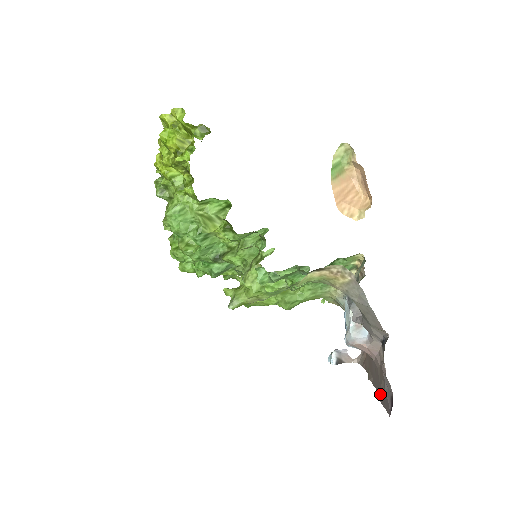
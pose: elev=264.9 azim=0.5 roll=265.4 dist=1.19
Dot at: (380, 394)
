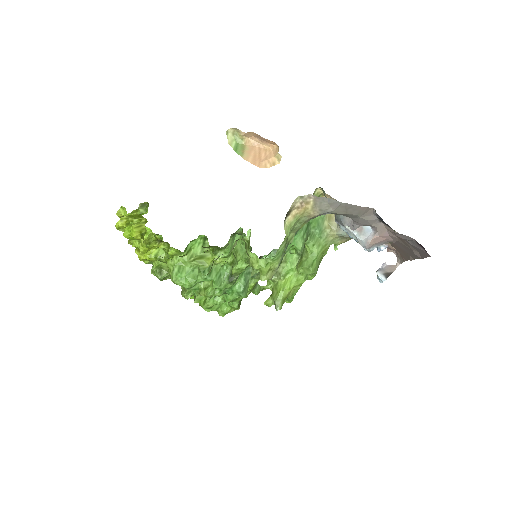
Dot at: (416, 254)
